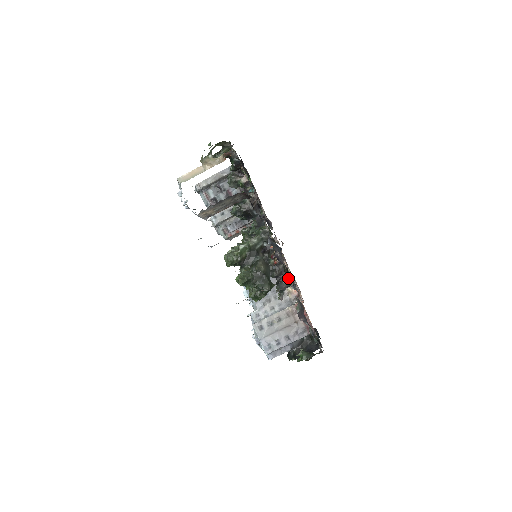
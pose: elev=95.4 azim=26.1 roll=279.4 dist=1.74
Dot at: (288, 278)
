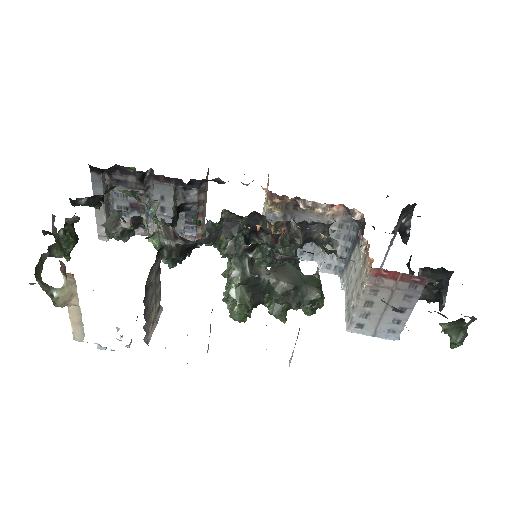
Dot at: occluded
